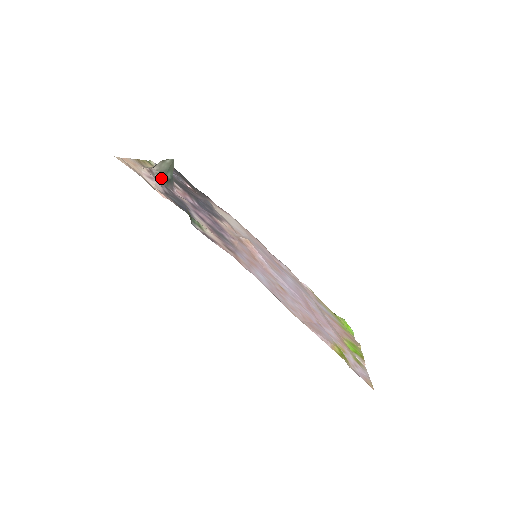
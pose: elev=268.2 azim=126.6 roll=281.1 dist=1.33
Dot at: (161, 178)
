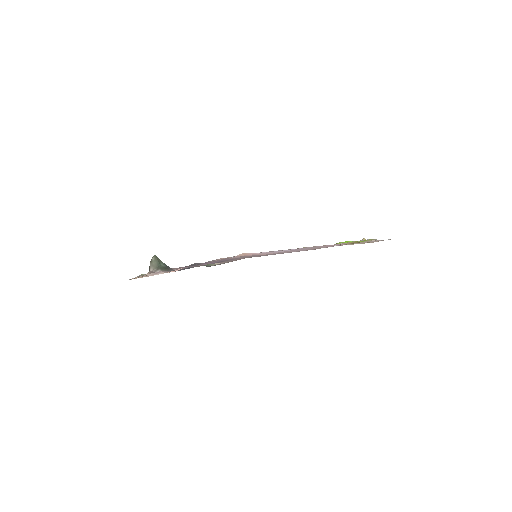
Dot at: (161, 270)
